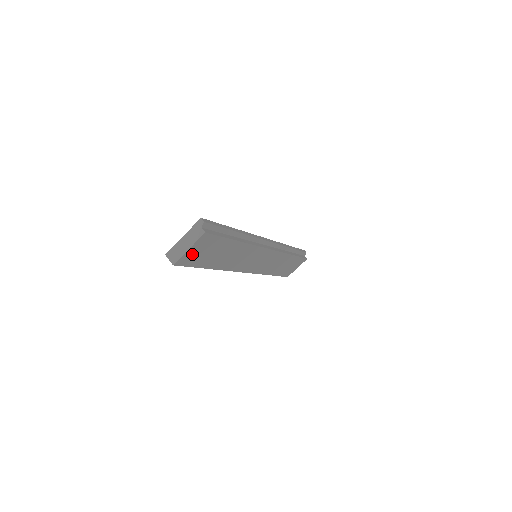
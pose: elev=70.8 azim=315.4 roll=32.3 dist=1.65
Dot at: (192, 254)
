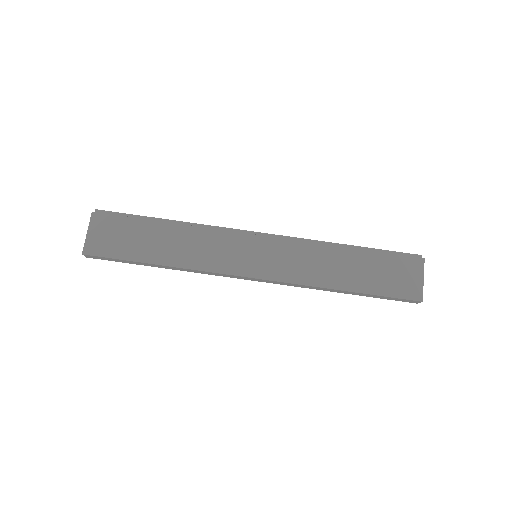
Dot at: (99, 240)
